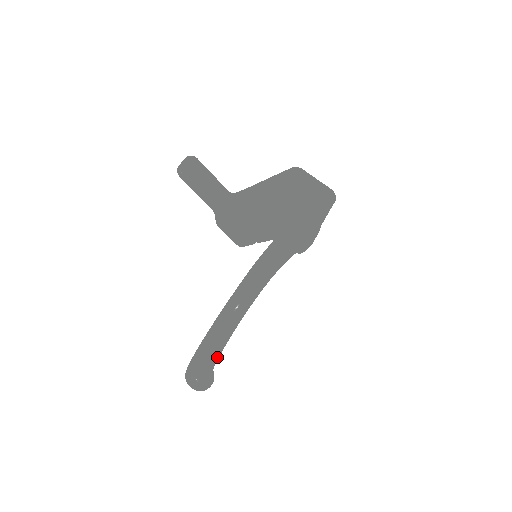
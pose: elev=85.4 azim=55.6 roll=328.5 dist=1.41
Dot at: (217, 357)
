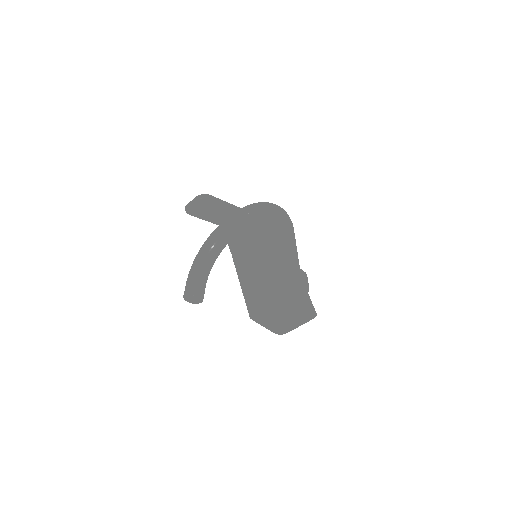
Dot at: (221, 251)
